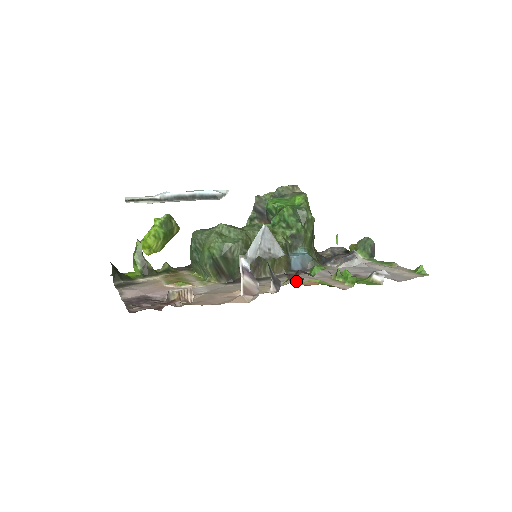
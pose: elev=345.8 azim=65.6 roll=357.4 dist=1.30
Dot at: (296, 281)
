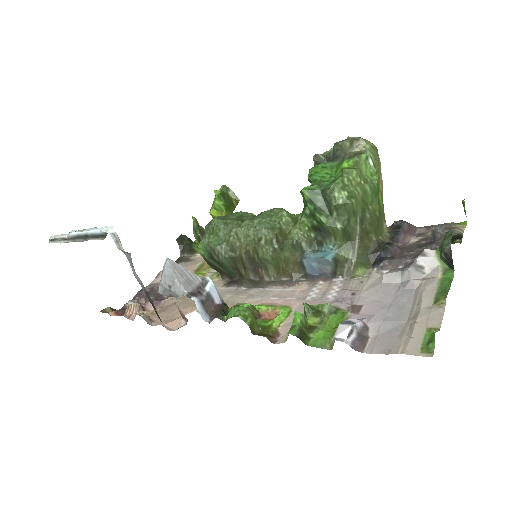
Dot at: (273, 301)
